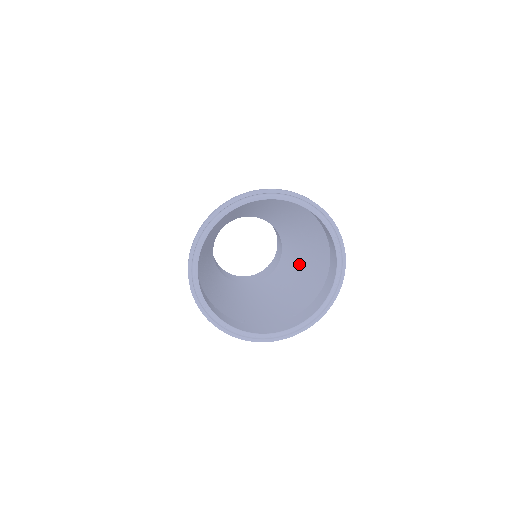
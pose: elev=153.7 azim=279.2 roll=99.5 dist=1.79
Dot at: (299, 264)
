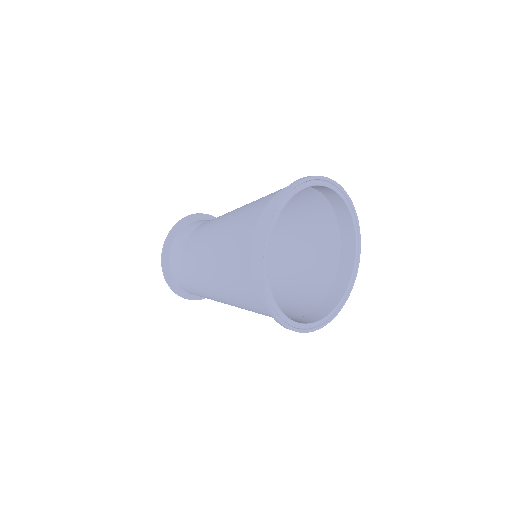
Dot at: (274, 285)
